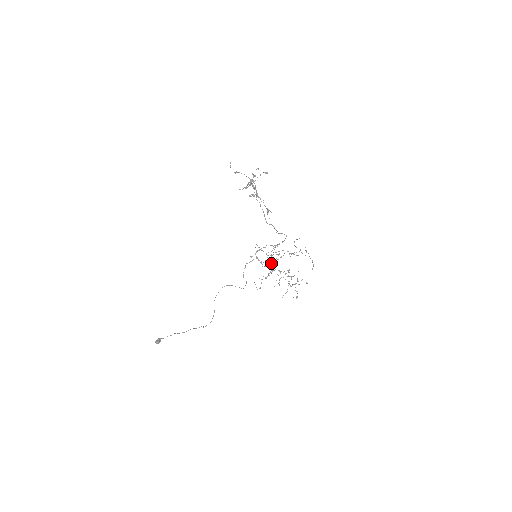
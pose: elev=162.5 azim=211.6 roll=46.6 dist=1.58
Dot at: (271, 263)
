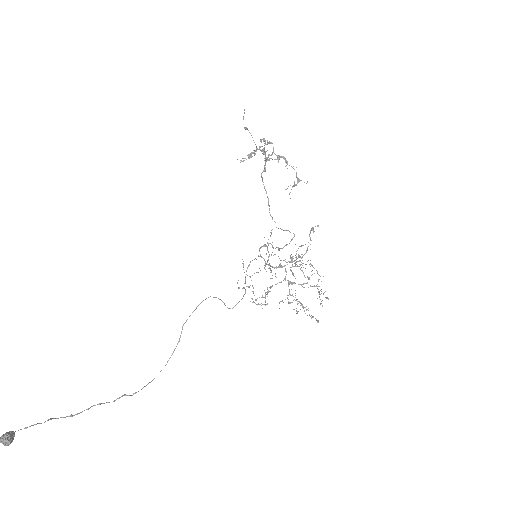
Dot at: (304, 254)
